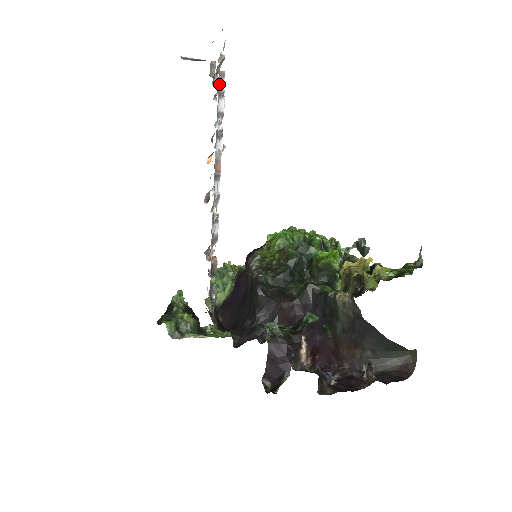
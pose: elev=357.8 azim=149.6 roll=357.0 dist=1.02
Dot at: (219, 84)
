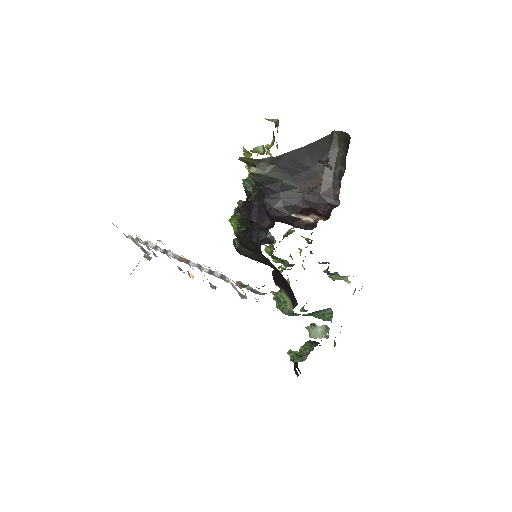
Dot at: (141, 243)
